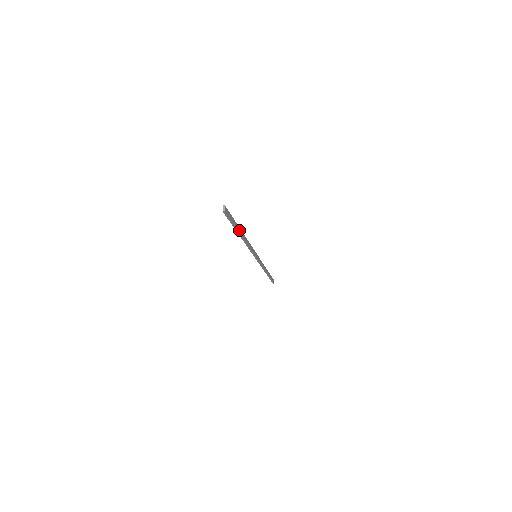
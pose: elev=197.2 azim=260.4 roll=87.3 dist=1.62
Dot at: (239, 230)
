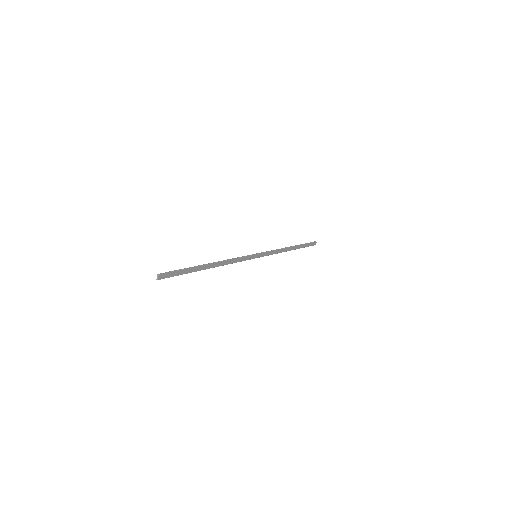
Dot at: (202, 268)
